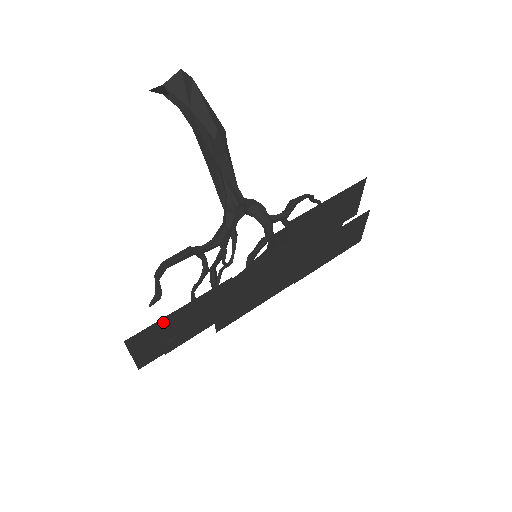
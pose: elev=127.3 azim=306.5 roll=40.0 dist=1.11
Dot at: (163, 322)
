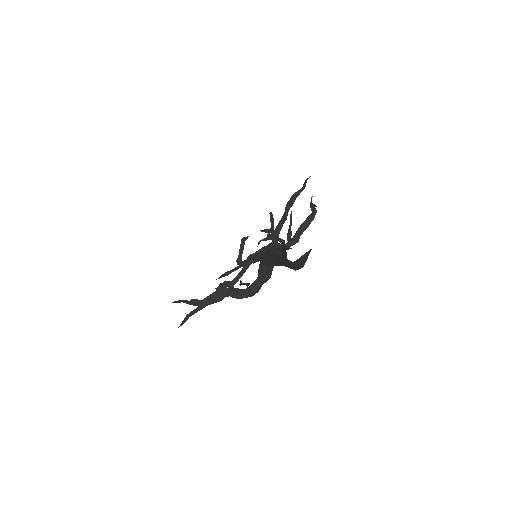
Dot at: occluded
